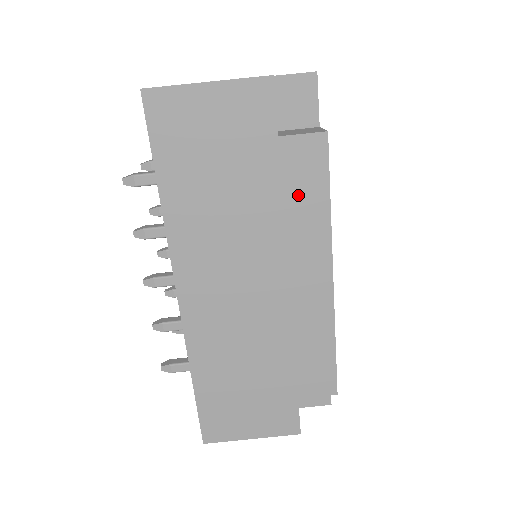
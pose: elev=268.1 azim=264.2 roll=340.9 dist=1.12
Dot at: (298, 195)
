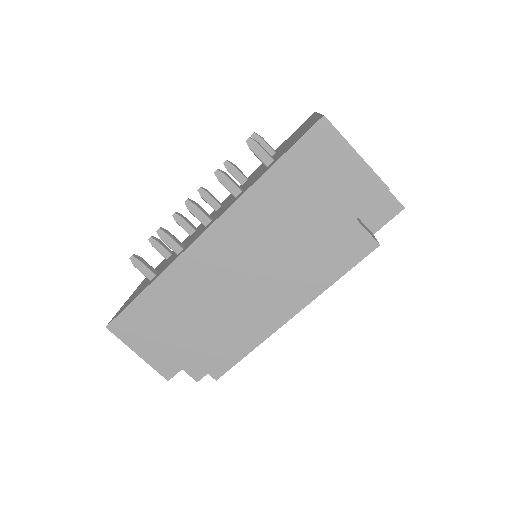
Dot at: (329, 257)
